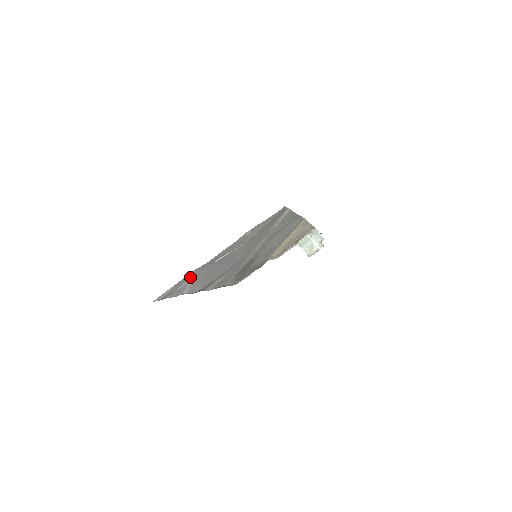
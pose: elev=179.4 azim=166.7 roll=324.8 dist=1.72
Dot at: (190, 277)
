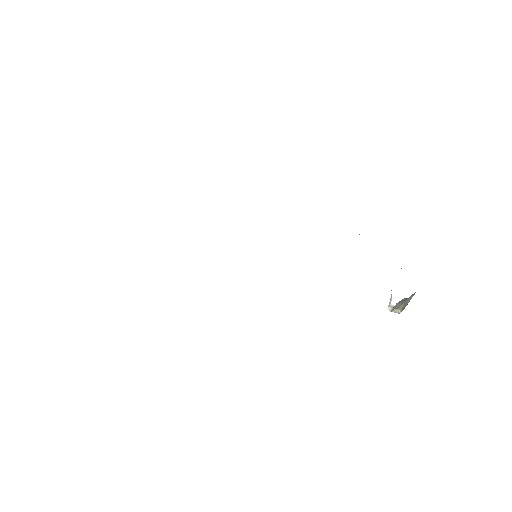
Dot at: occluded
